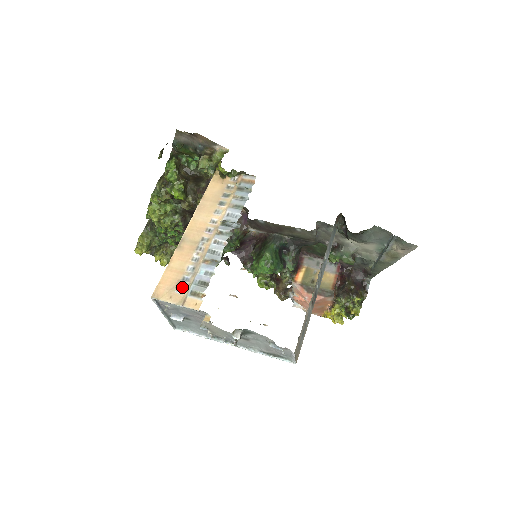
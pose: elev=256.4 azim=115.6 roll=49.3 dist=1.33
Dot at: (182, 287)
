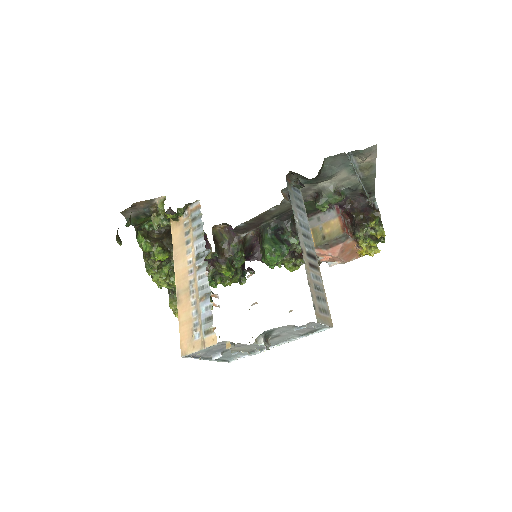
Dot at: (197, 333)
